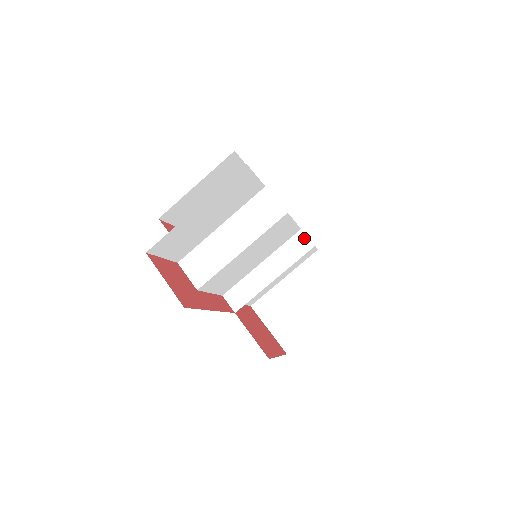
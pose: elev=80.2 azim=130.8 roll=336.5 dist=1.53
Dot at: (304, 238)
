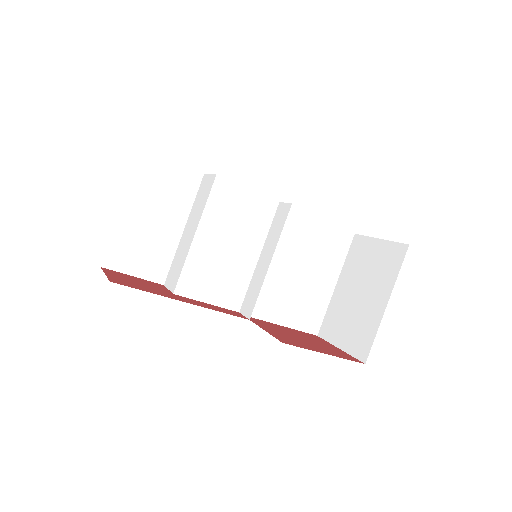
Dot at: (283, 206)
